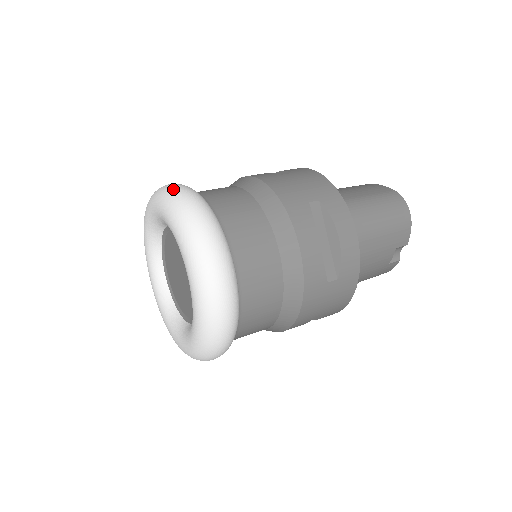
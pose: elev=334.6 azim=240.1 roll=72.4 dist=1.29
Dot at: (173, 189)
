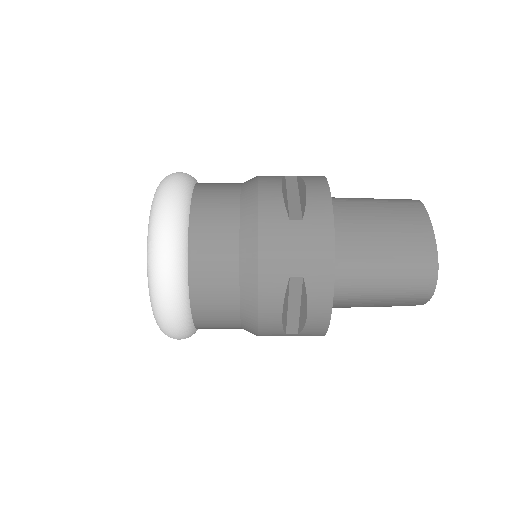
Dot at: (159, 219)
